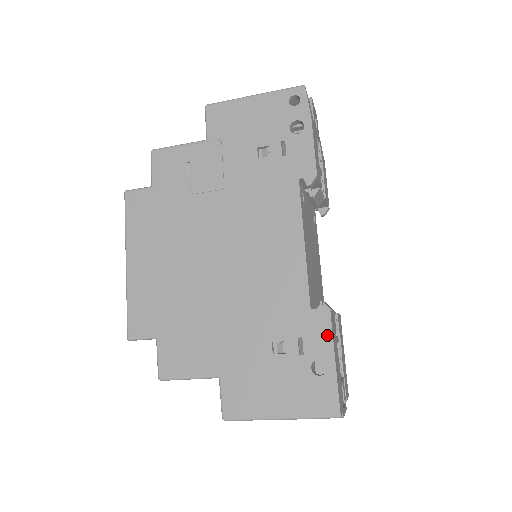
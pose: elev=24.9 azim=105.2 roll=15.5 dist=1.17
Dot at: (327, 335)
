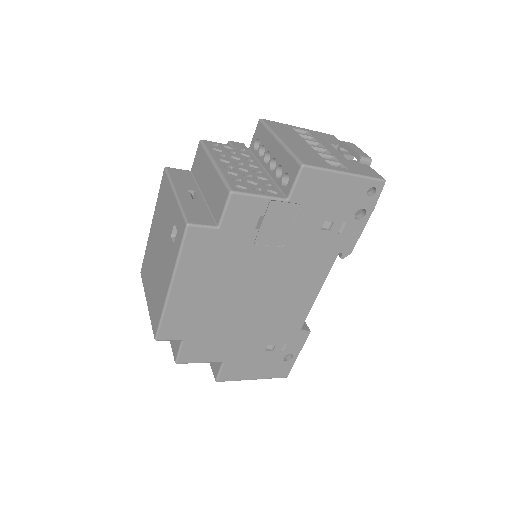
Dot at: (302, 343)
